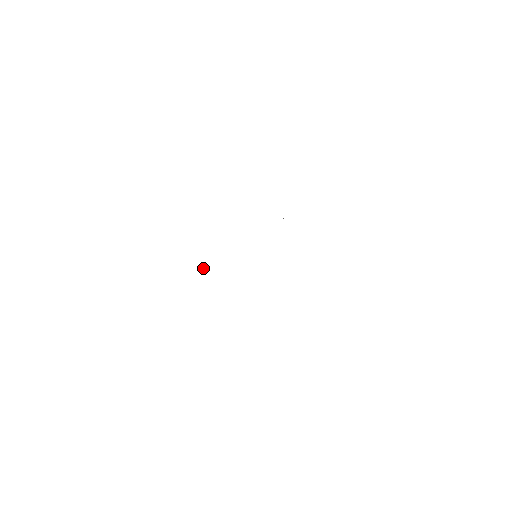
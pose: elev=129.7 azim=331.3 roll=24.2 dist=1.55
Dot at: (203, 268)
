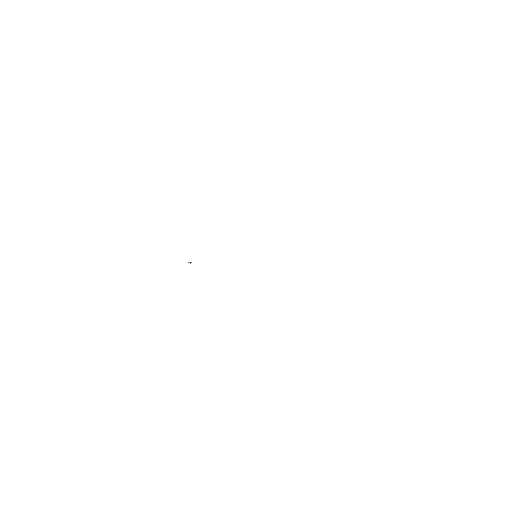
Dot at: (190, 263)
